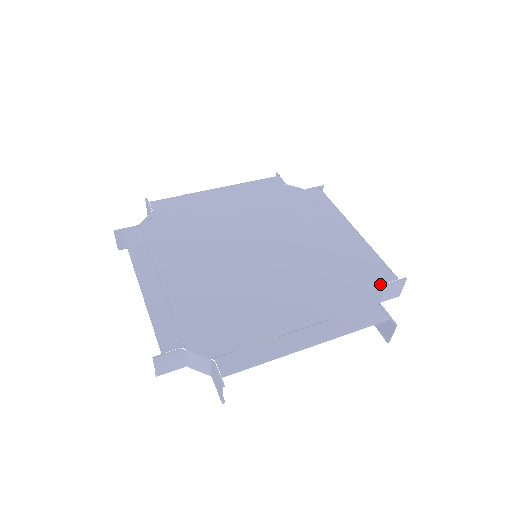
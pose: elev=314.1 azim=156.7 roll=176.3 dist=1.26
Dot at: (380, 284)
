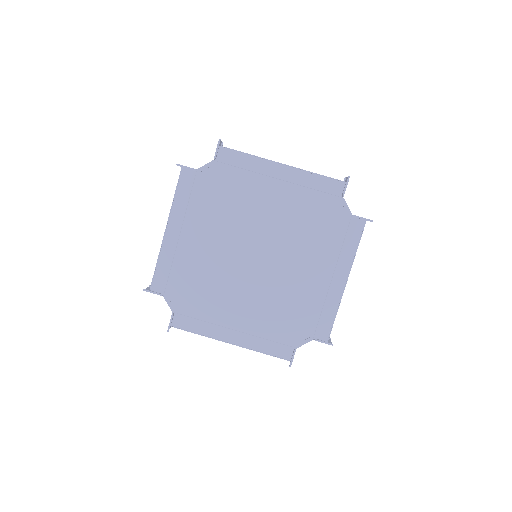
Dot at: (340, 199)
